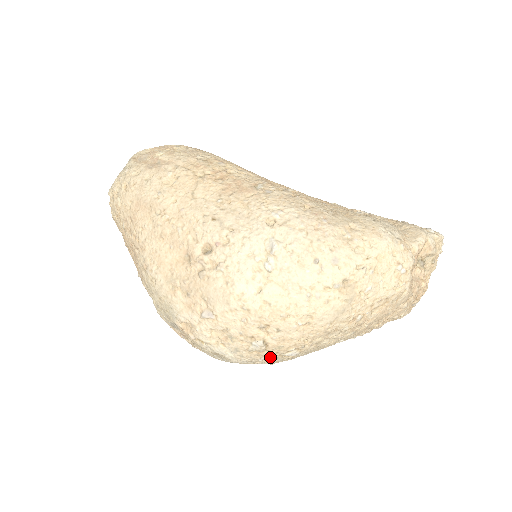
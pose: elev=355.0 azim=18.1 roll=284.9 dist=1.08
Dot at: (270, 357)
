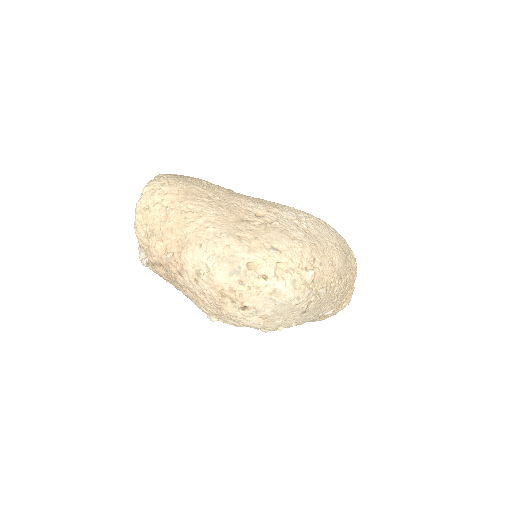
Dot at: (312, 292)
